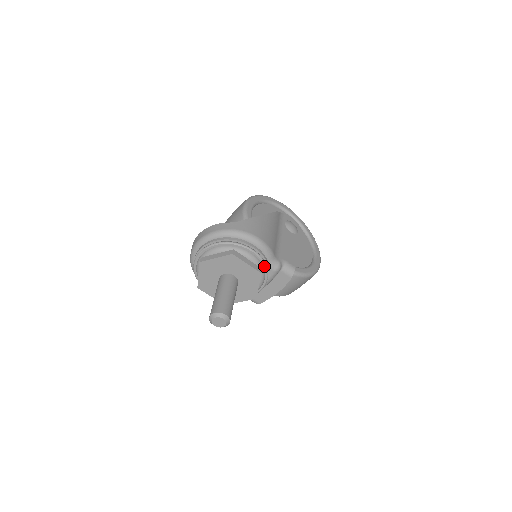
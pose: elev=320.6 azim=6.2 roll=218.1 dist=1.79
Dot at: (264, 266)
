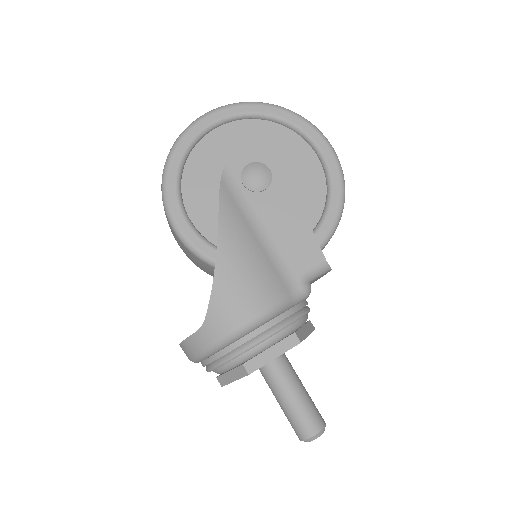
Dot at: (292, 323)
